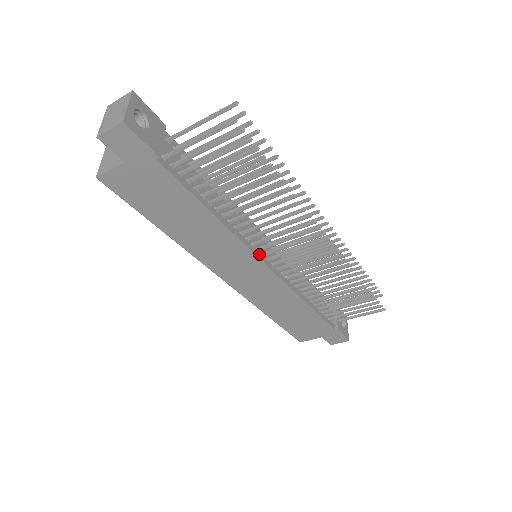
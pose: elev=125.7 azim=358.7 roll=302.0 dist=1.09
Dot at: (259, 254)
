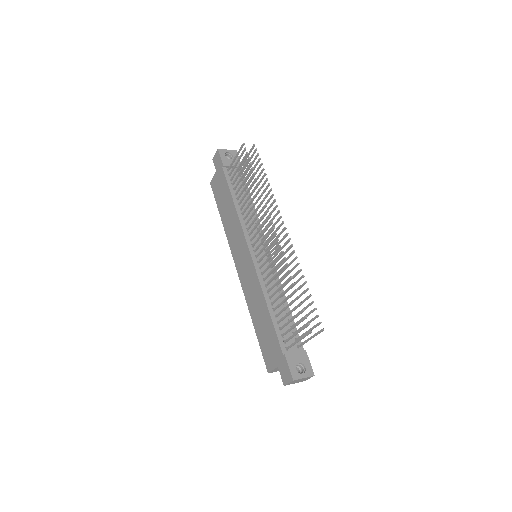
Dot at: (249, 242)
